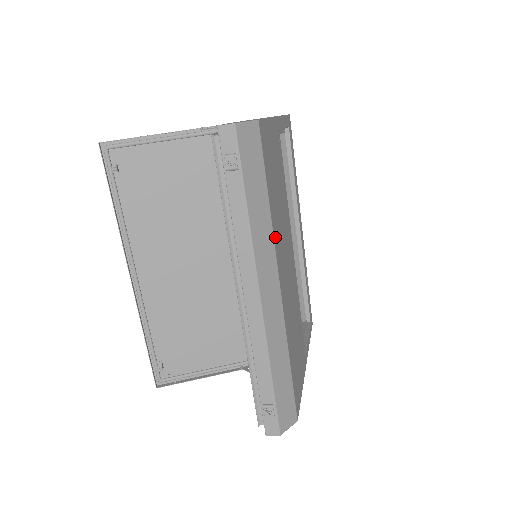
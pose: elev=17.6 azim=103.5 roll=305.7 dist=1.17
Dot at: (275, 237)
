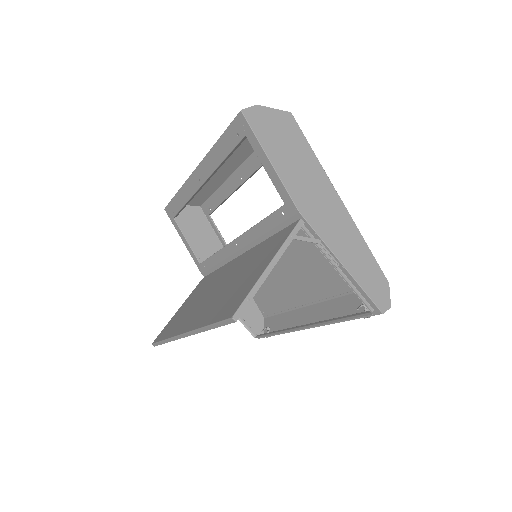
Dot at: occluded
